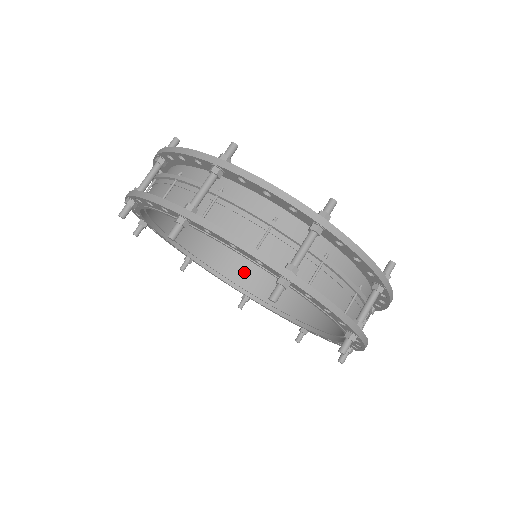
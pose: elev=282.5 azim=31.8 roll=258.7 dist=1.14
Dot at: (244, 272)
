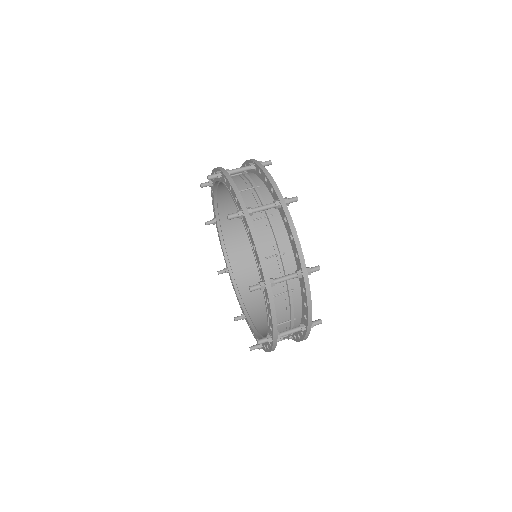
Dot at: (239, 255)
